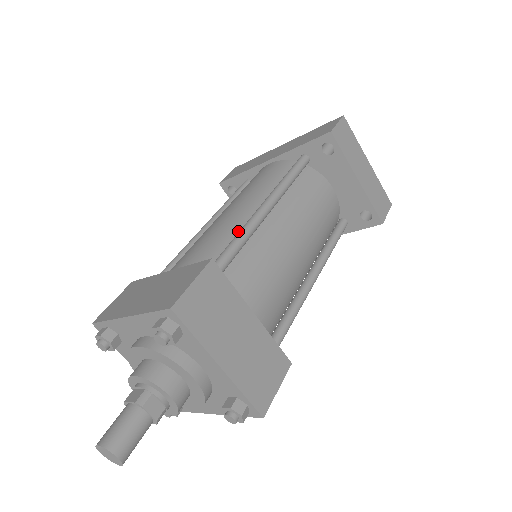
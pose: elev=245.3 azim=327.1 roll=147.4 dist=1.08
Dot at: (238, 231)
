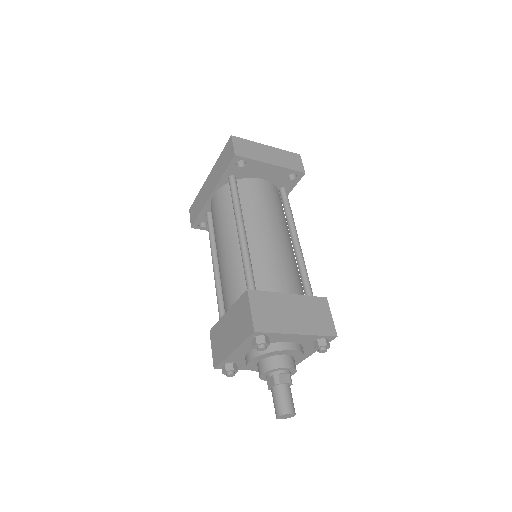
Dot at: (240, 258)
